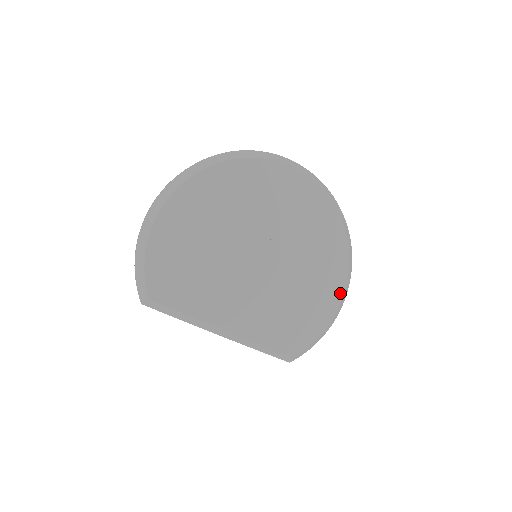
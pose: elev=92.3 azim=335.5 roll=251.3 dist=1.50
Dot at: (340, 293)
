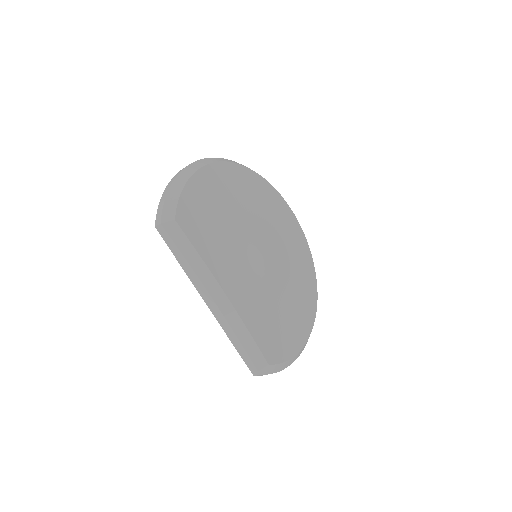
Dot at: (309, 329)
